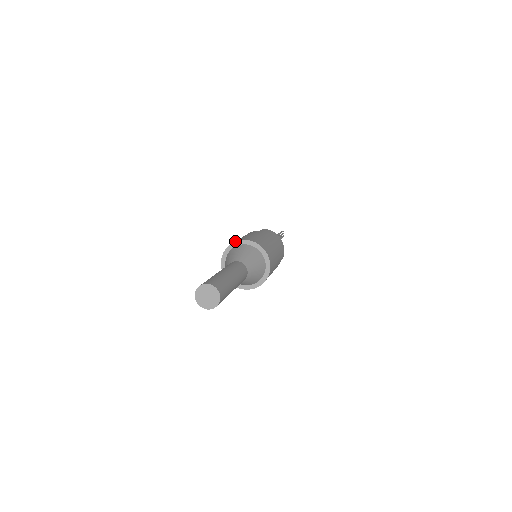
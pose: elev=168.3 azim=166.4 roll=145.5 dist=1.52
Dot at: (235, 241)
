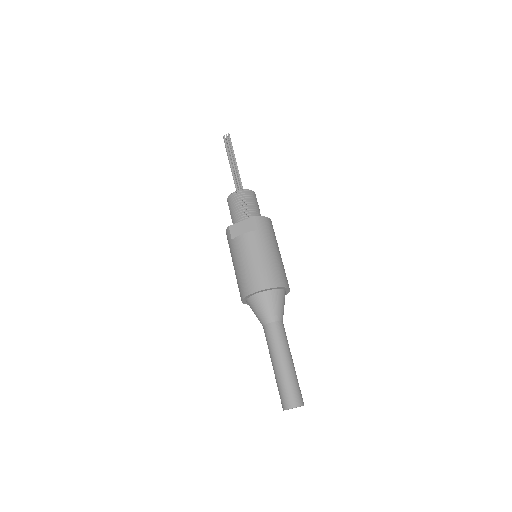
Dot at: (261, 290)
